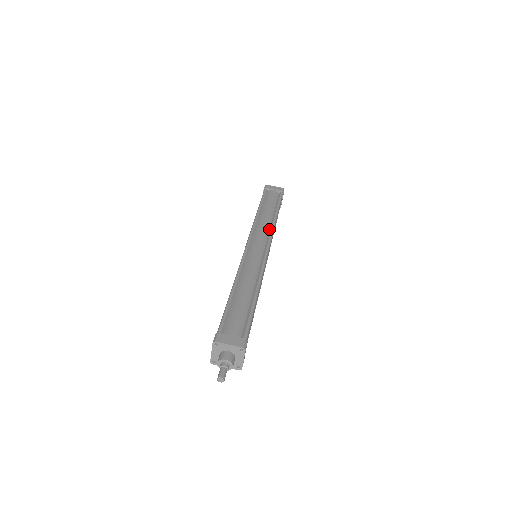
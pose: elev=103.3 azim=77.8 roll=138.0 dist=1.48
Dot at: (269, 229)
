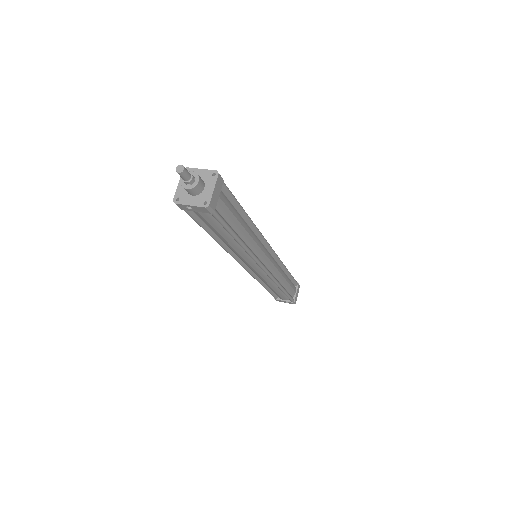
Dot at: occluded
